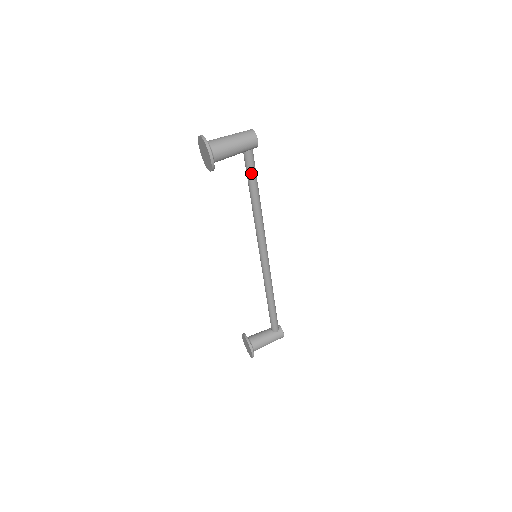
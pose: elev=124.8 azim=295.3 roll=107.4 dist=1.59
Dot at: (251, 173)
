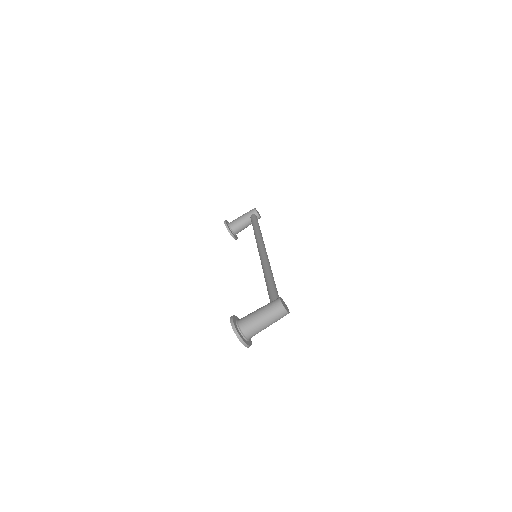
Dot at: occluded
